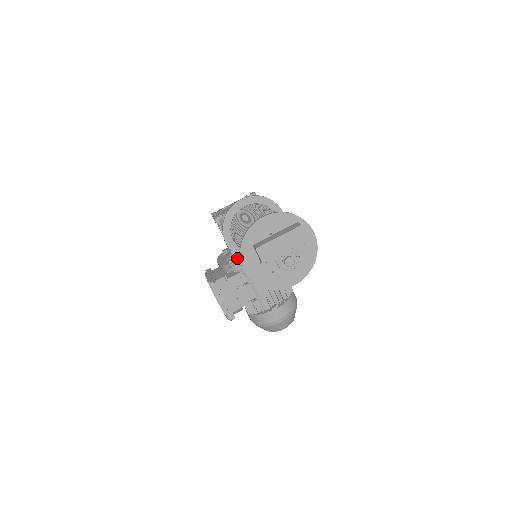
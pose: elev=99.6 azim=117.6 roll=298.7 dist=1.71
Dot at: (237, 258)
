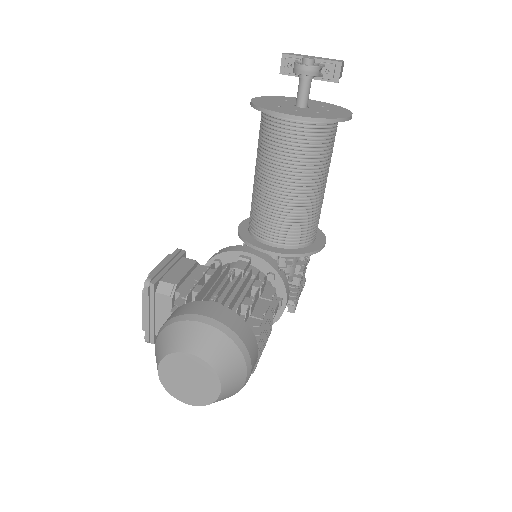
Dot at: occluded
